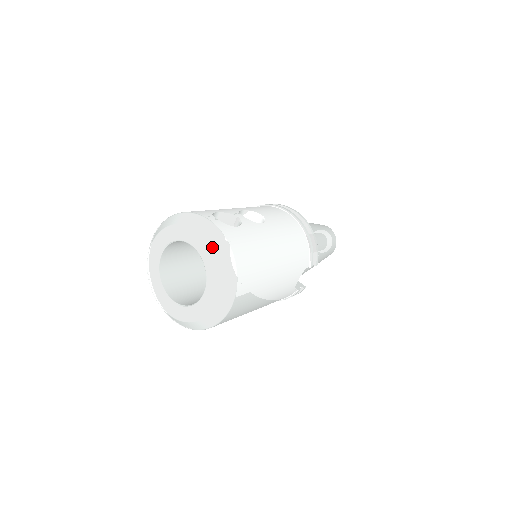
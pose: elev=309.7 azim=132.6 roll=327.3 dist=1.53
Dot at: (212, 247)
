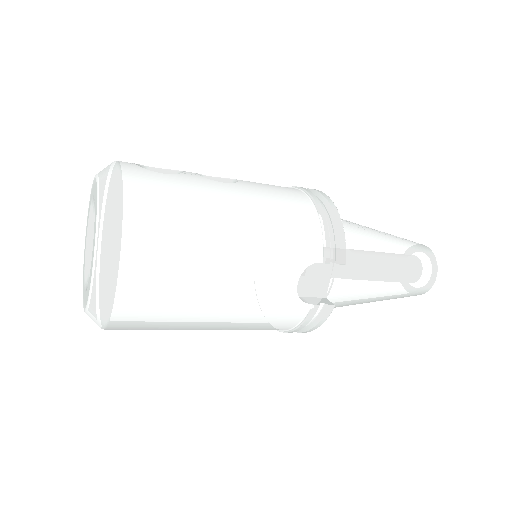
Dot at: (100, 187)
